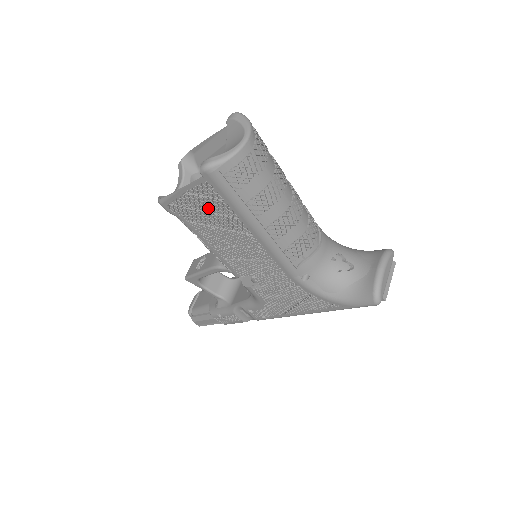
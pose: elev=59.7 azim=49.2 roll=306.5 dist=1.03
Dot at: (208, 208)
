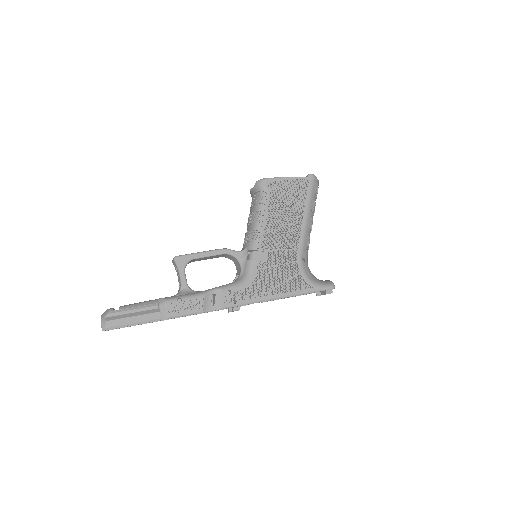
Dot at: (293, 192)
